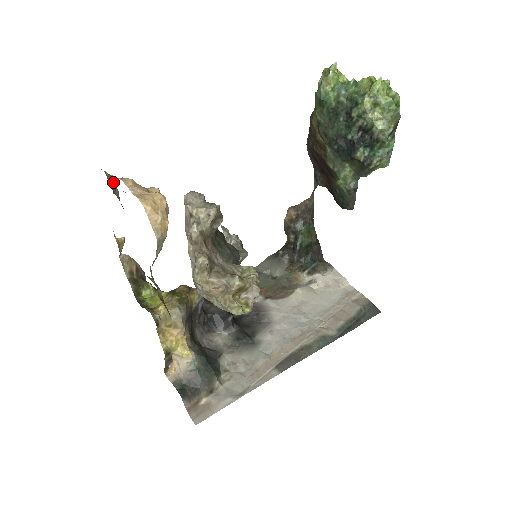
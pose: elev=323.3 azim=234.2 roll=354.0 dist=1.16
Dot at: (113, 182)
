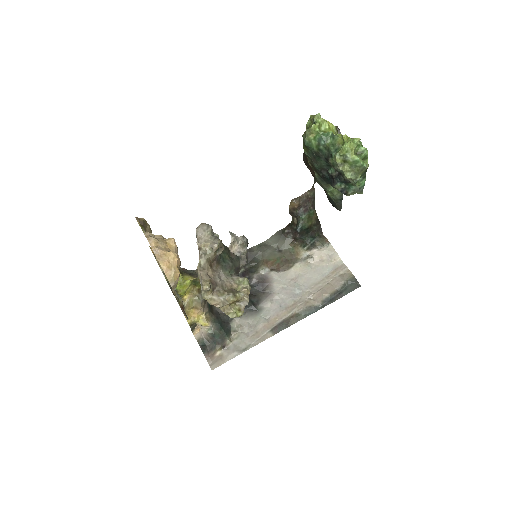
Dot at: (145, 222)
